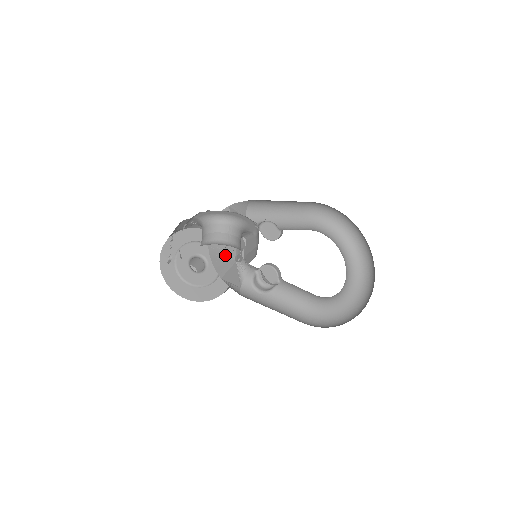
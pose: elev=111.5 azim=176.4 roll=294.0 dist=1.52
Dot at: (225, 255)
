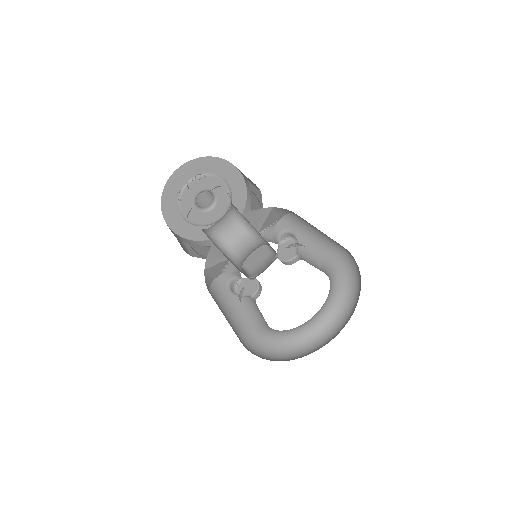
Dot at: occluded
